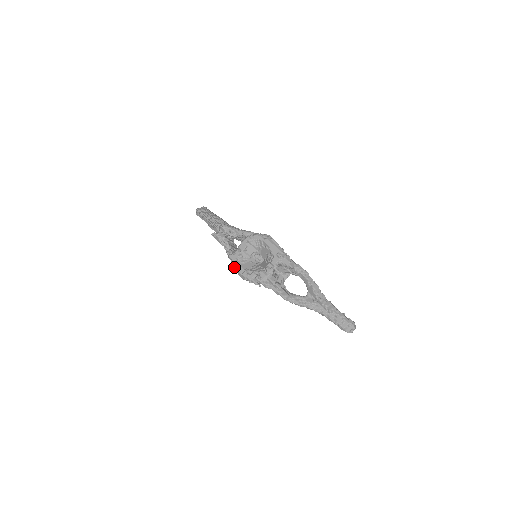
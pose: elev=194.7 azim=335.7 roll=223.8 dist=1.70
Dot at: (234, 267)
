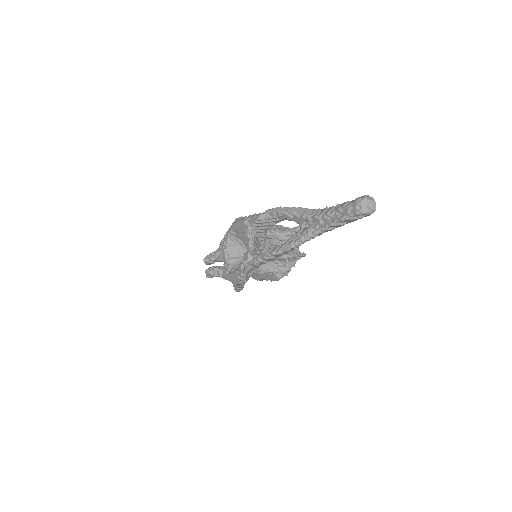
Dot at: occluded
